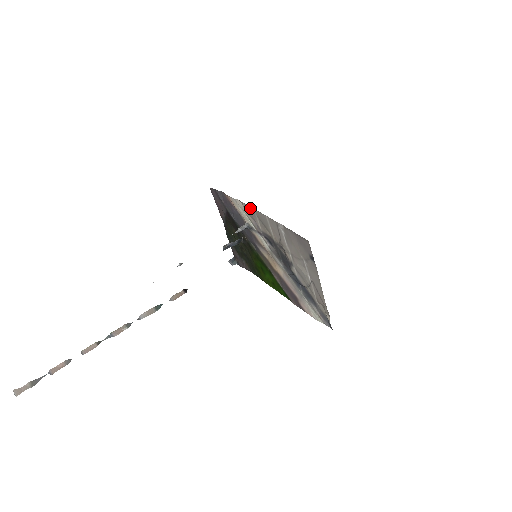
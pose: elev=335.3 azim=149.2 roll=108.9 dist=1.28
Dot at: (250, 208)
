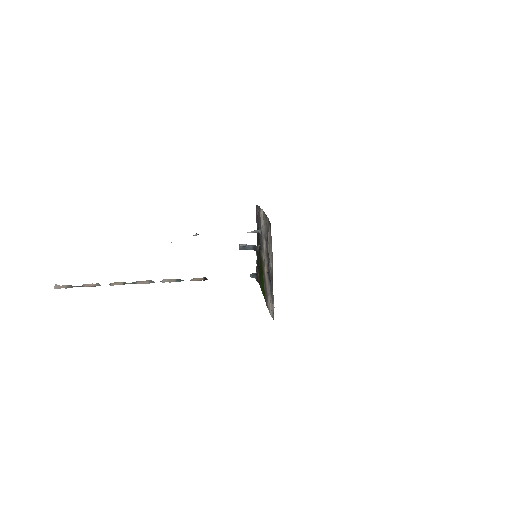
Dot at: occluded
